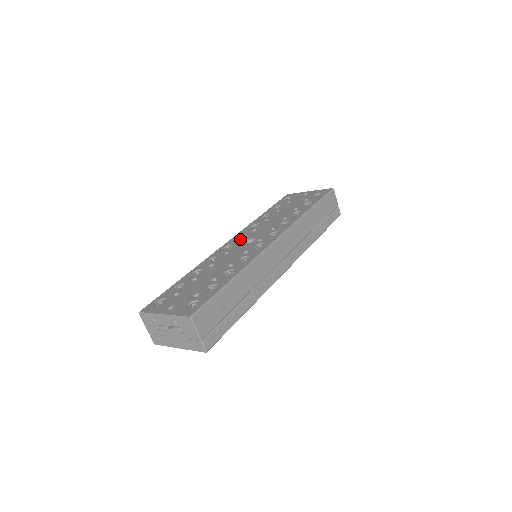
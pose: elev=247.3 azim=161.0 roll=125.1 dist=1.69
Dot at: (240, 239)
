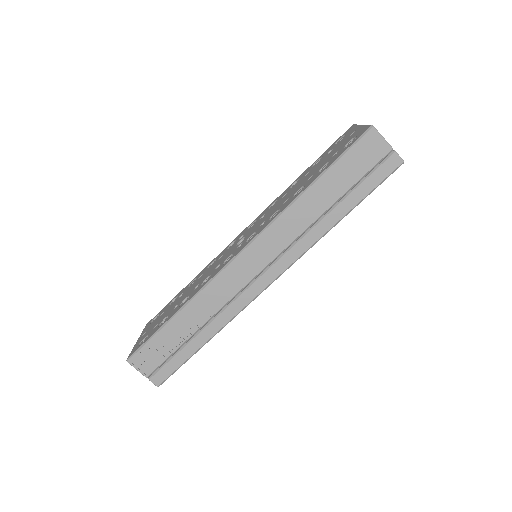
Dot at: (245, 232)
